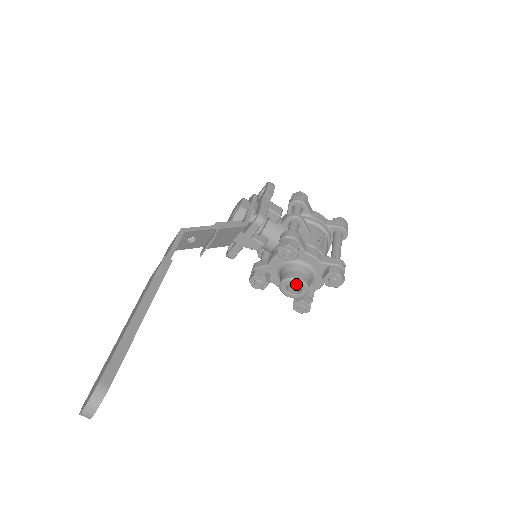
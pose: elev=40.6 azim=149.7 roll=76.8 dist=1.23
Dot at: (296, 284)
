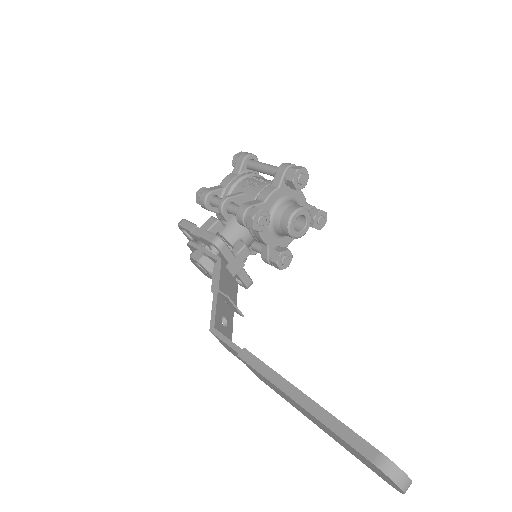
Dot at: (295, 220)
